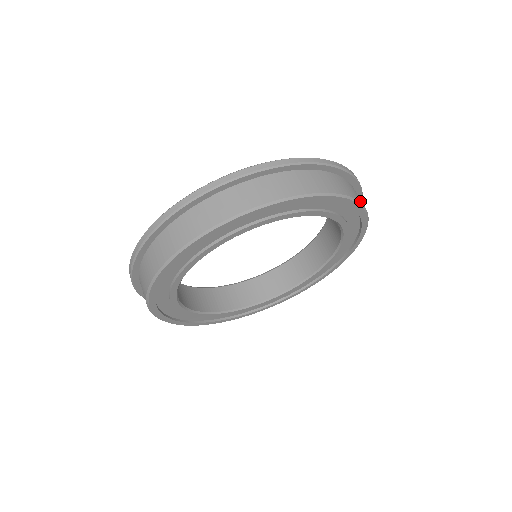
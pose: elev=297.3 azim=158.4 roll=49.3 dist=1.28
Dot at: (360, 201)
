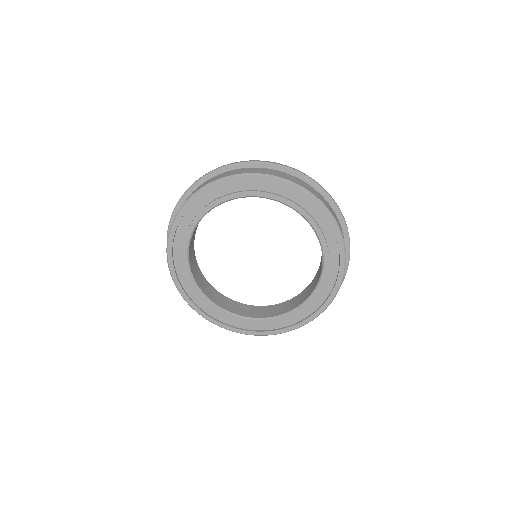
Dot at: (290, 180)
